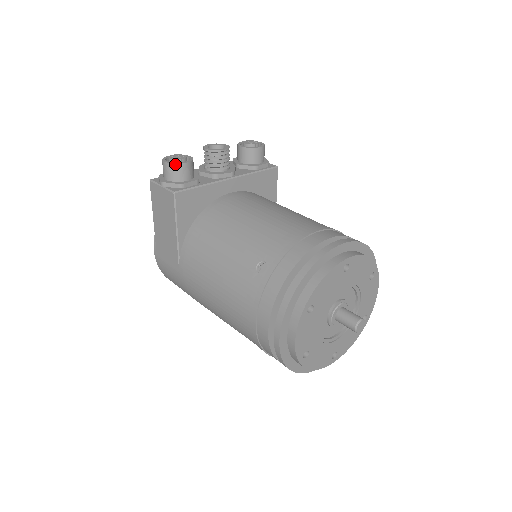
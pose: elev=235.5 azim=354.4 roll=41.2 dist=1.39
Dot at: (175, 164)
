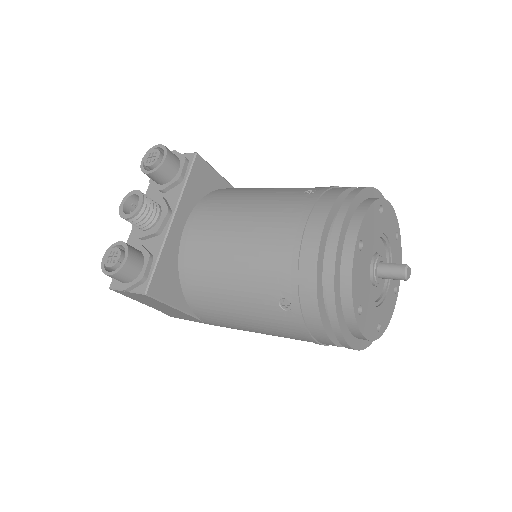
Dot at: (119, 271)
